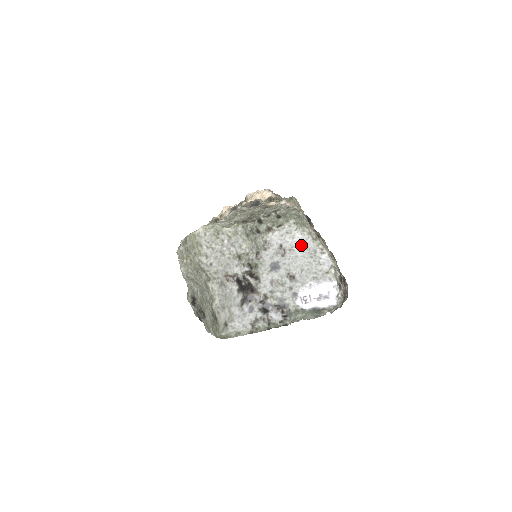
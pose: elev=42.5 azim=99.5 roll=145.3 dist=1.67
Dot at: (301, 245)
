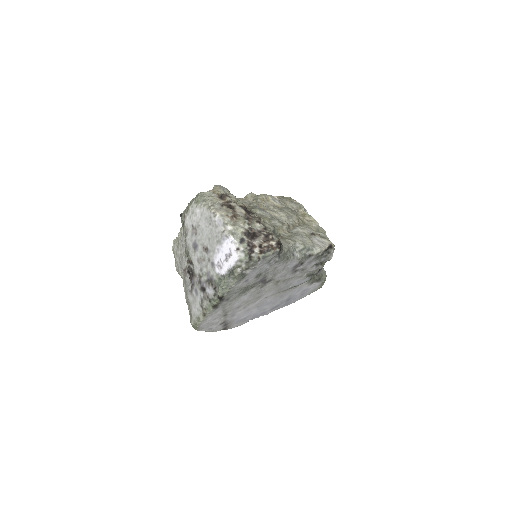
Dot at: (202, 218)
